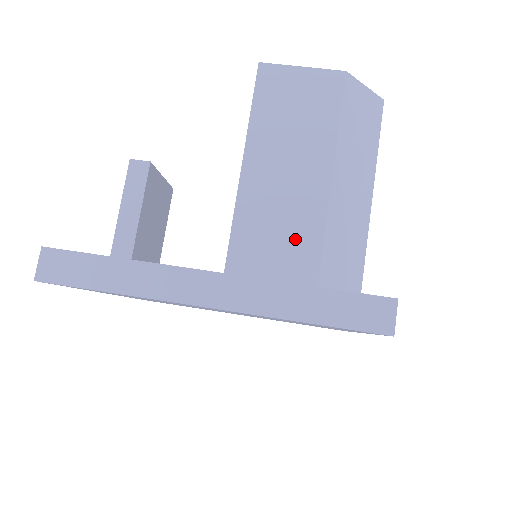
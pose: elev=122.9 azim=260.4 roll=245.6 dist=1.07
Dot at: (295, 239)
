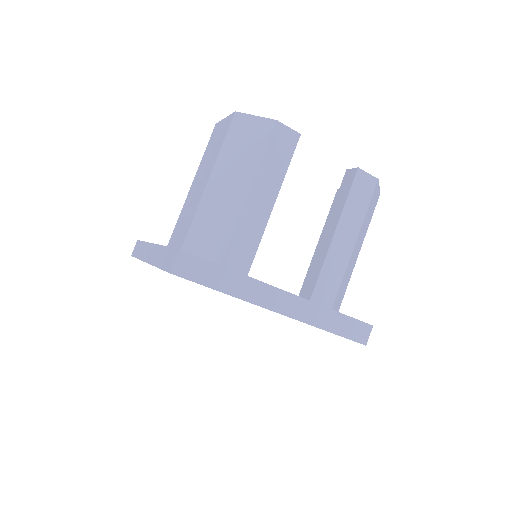
Dot at: (186, 223)
